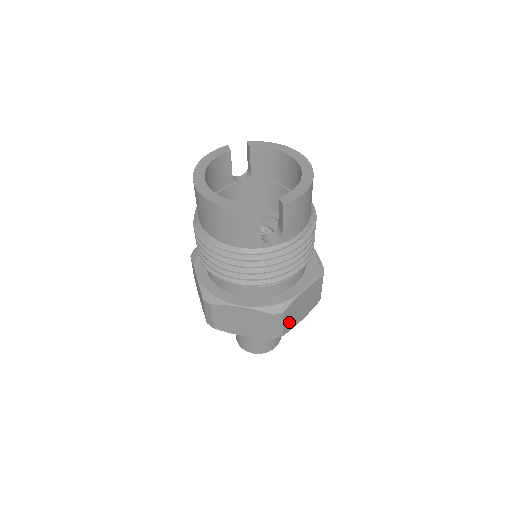
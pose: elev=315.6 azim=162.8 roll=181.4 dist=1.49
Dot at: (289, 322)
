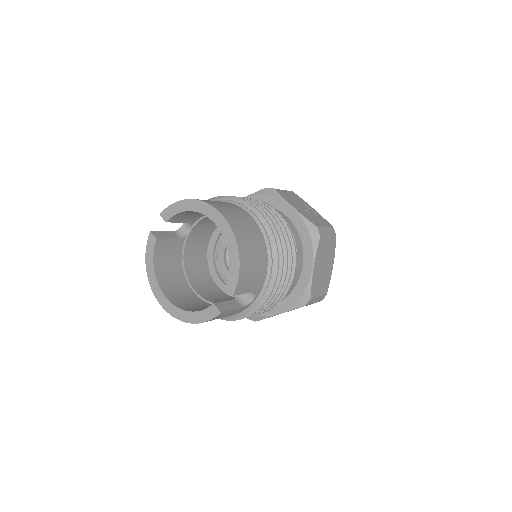
Dot at: (323, 286)
